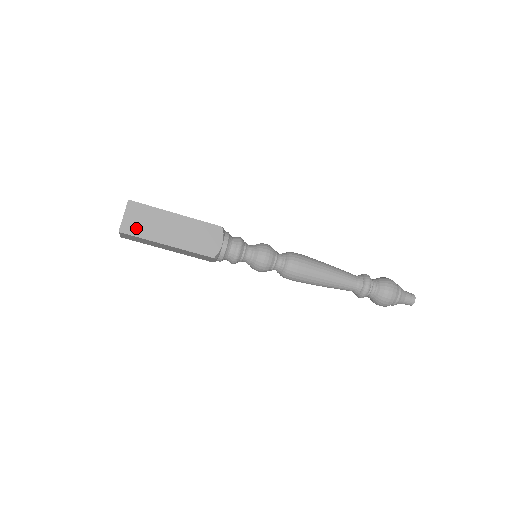
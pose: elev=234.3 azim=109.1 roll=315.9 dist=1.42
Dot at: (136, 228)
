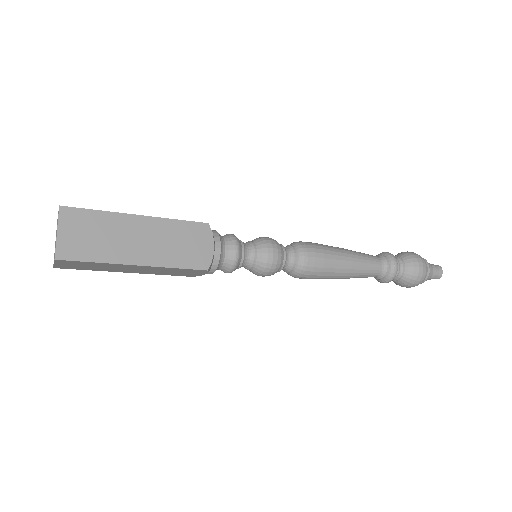
Dot at: (82, 248)
